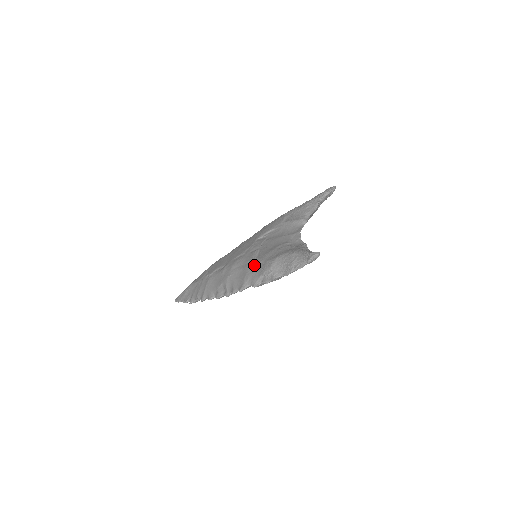
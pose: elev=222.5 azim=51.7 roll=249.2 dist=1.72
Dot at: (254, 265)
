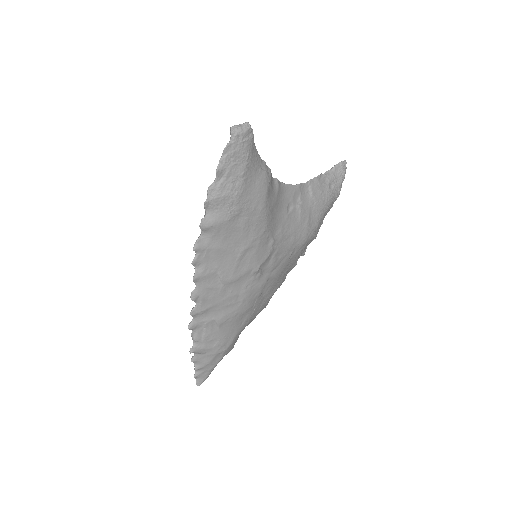
Dot at: occluded
